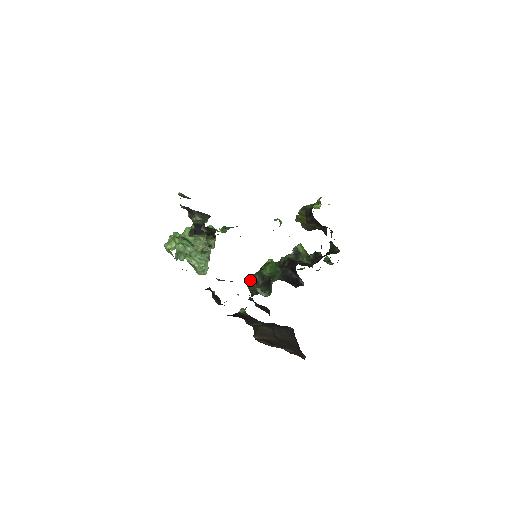
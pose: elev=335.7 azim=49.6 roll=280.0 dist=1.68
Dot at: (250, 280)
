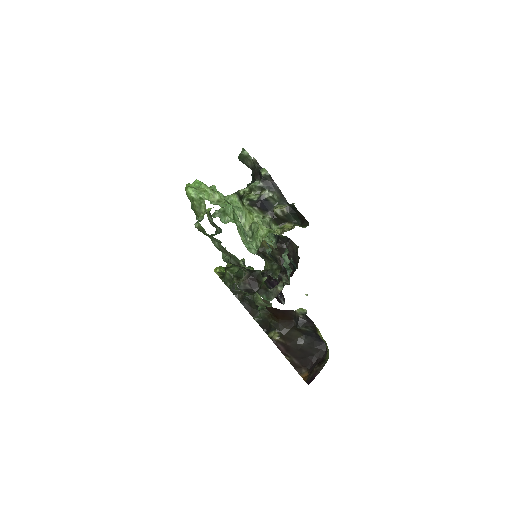
Dot at: (236, 275)
